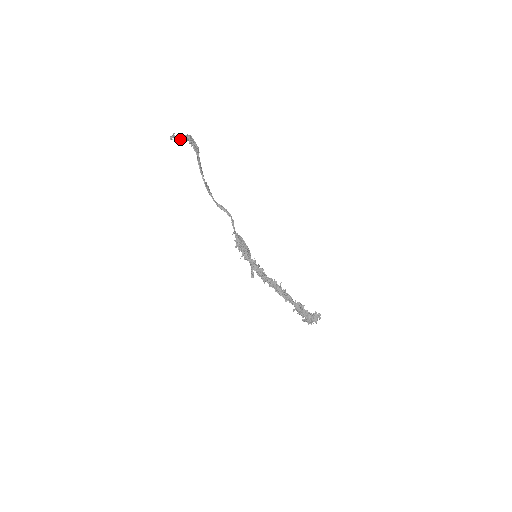
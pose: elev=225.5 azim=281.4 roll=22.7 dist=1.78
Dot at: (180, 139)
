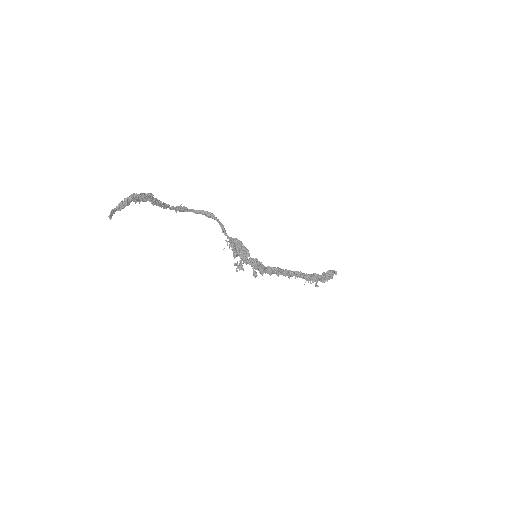
Dot at: (122, 208)
